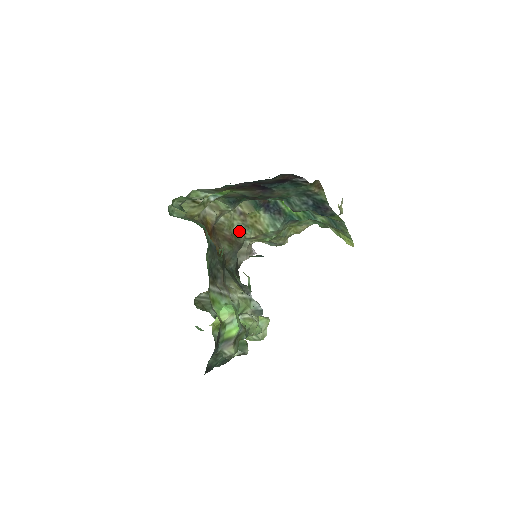
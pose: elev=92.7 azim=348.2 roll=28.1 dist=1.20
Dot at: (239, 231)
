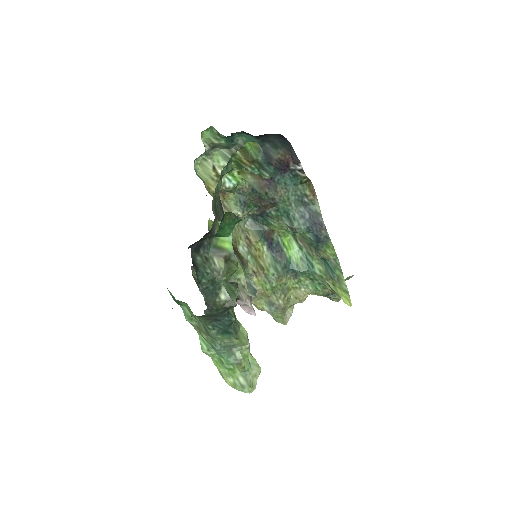
Dot at: (243, 253)
